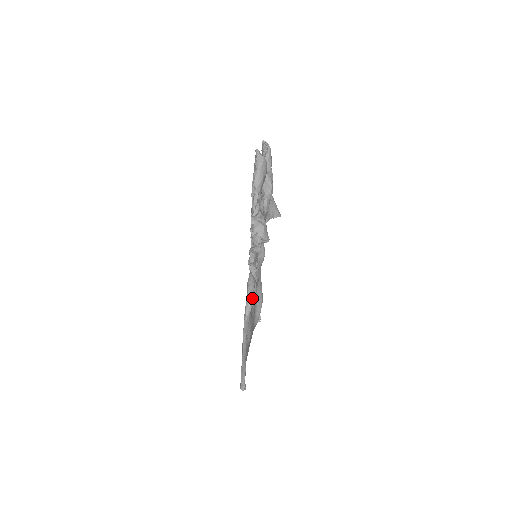
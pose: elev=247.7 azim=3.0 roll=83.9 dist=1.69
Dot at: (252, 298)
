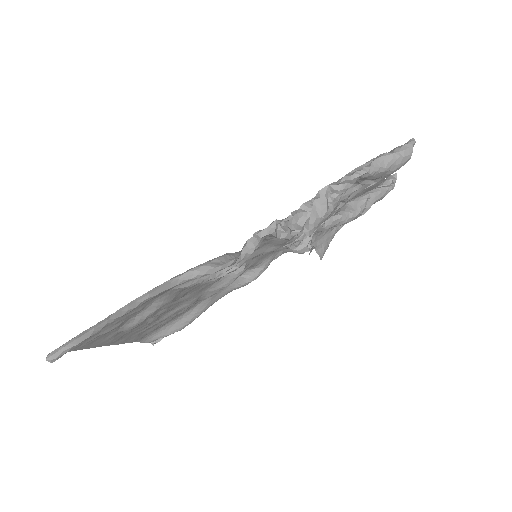
Dot at: (211, 269)
